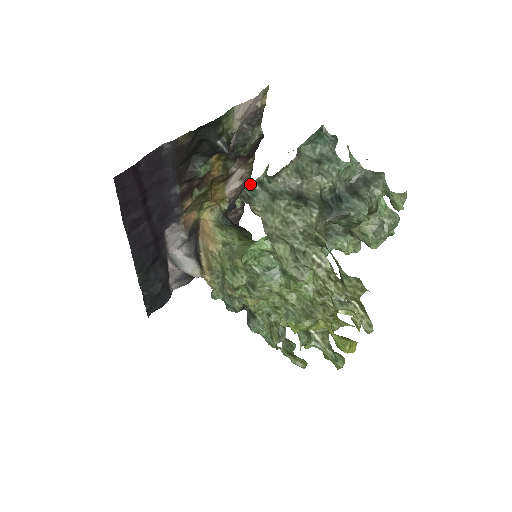
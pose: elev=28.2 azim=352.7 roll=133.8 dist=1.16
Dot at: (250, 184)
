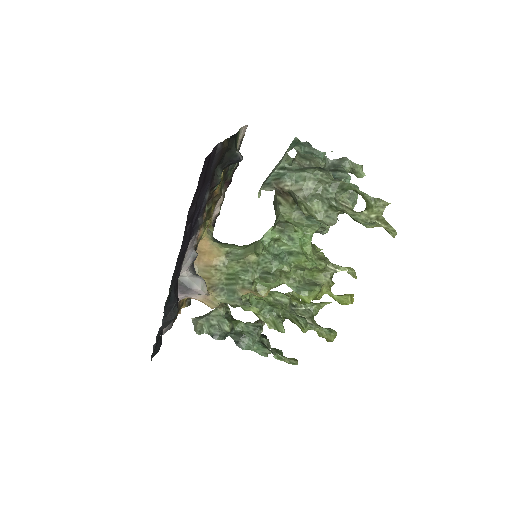
Dot at: (273, 172)
